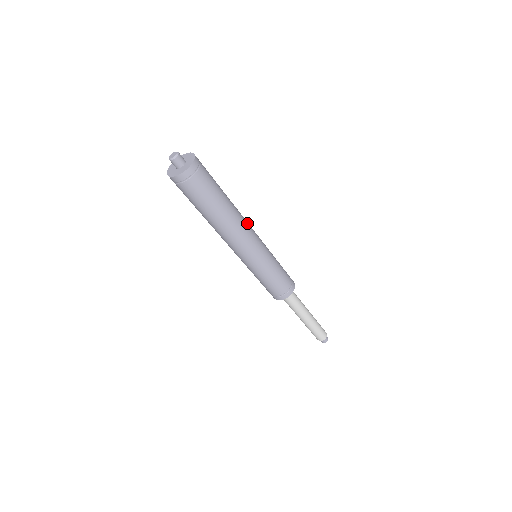
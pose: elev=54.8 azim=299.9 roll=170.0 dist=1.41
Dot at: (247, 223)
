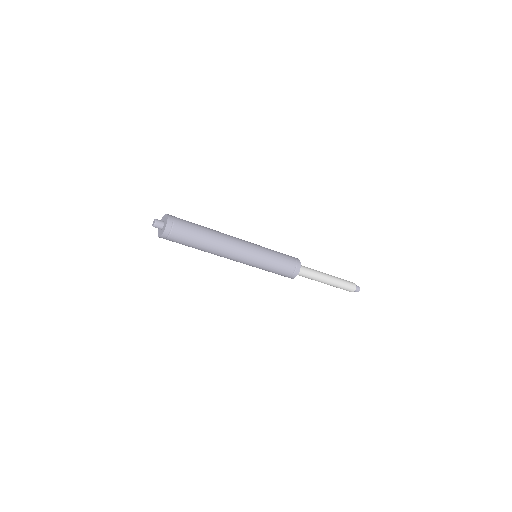
Dot at: (231, 236)
